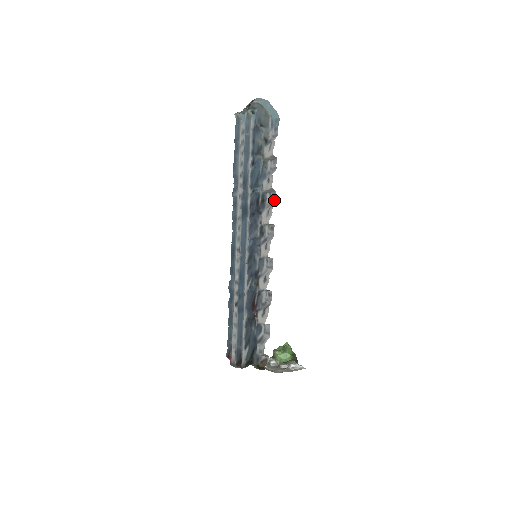
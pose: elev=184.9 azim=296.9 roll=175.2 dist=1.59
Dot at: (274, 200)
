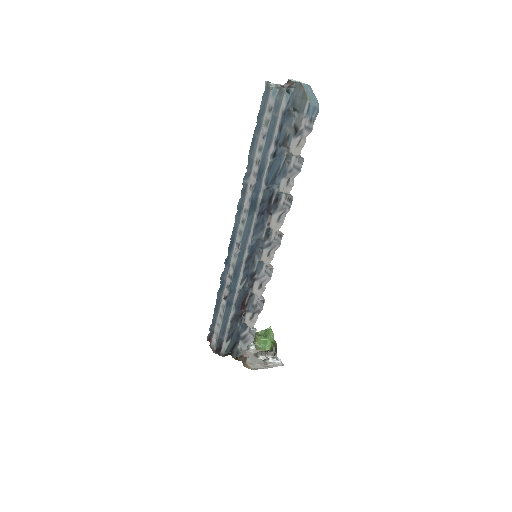
Dot at: (289, 206)
